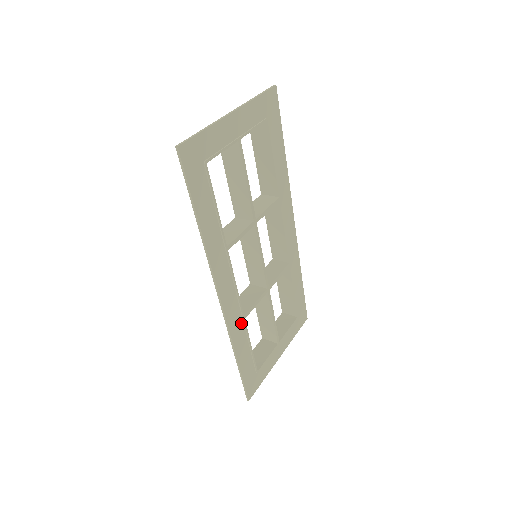
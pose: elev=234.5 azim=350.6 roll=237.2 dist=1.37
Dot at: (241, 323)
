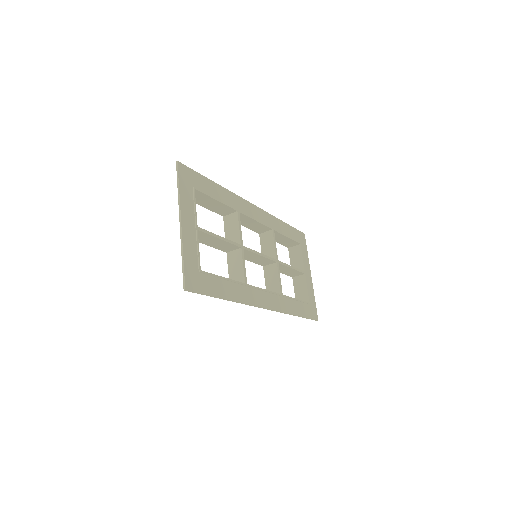
Dot at: (283, 299)
